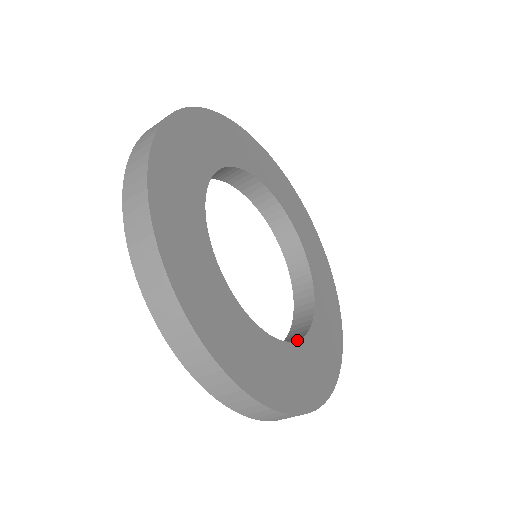
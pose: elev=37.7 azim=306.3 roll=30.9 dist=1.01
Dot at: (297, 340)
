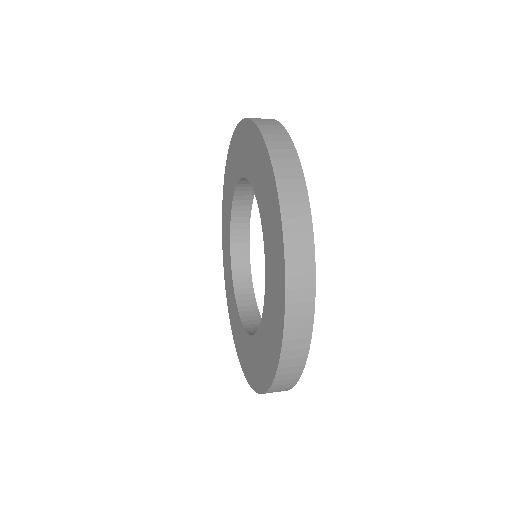
Dot at: occluded
